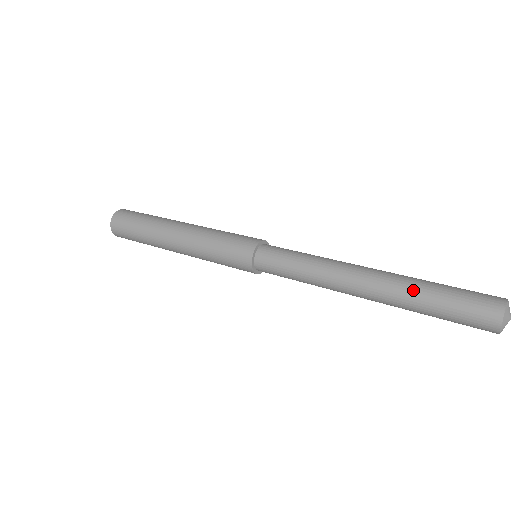
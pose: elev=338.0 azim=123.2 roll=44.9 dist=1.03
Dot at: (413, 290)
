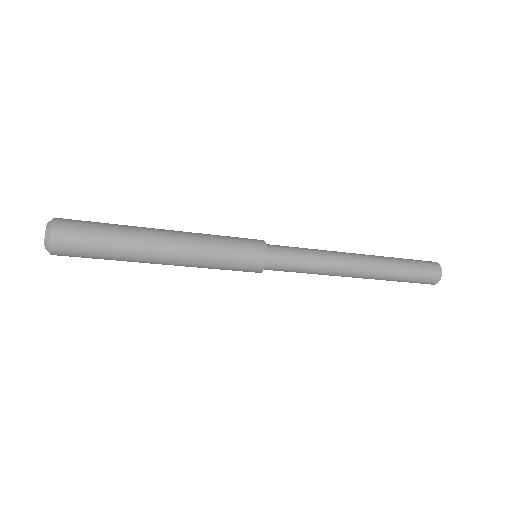
Dot at: (389, 257)
